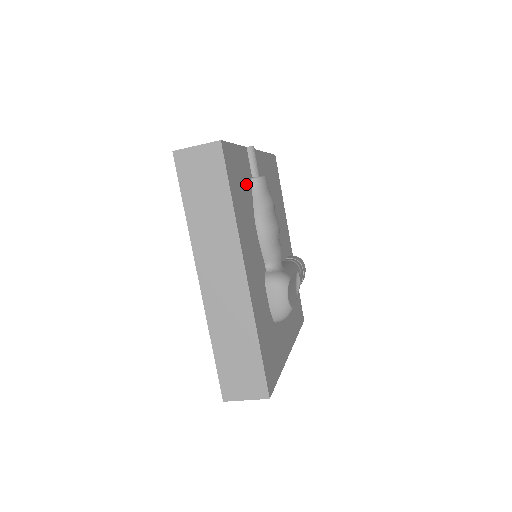
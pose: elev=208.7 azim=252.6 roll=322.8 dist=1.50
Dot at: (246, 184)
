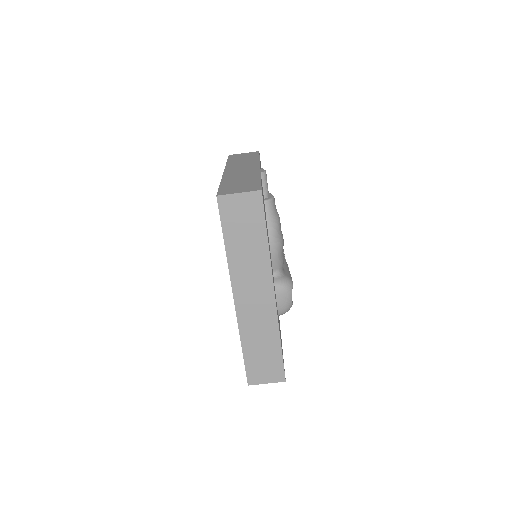
Dot at: occluded
